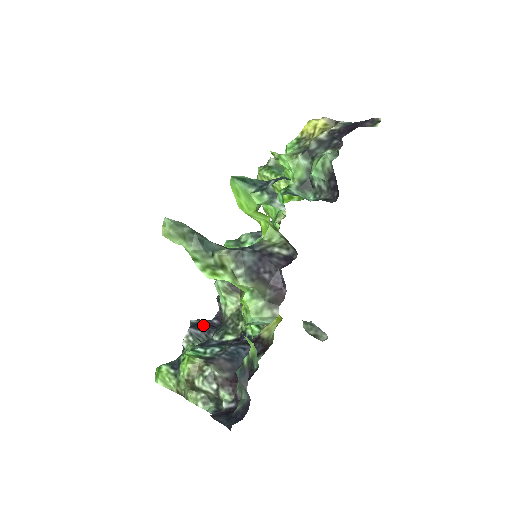
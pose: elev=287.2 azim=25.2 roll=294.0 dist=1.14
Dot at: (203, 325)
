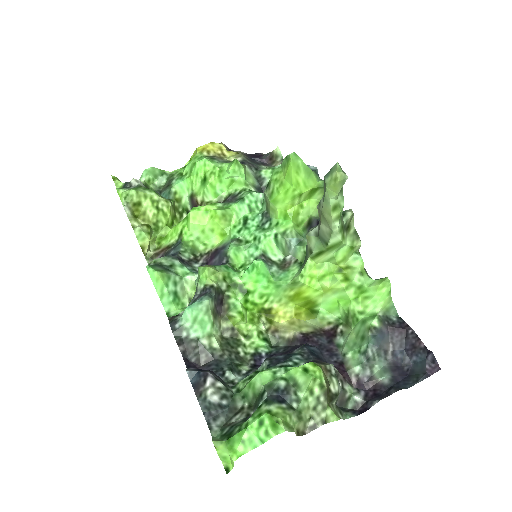
Dot at: (204, 370)
